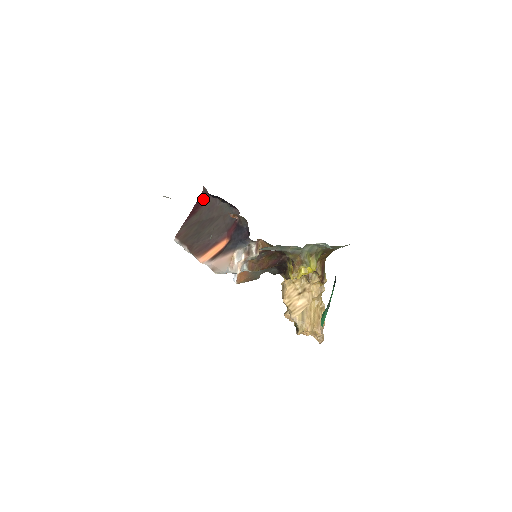
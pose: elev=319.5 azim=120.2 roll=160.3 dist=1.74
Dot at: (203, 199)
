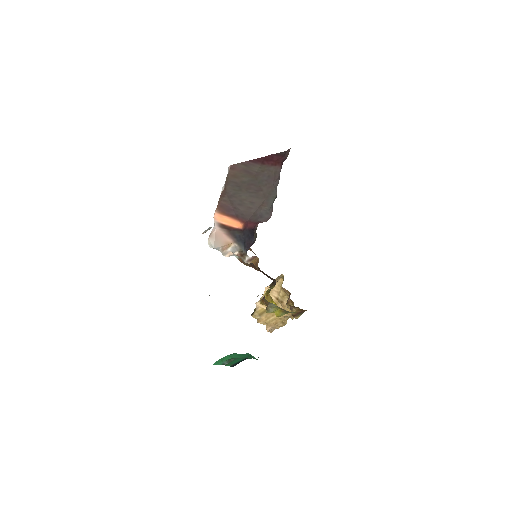
Dot at: (279, 159)
